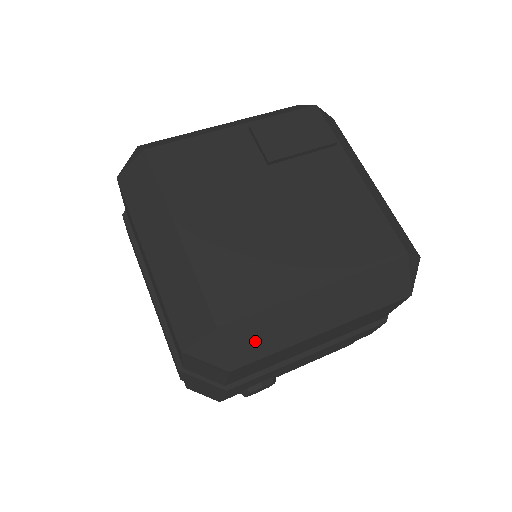
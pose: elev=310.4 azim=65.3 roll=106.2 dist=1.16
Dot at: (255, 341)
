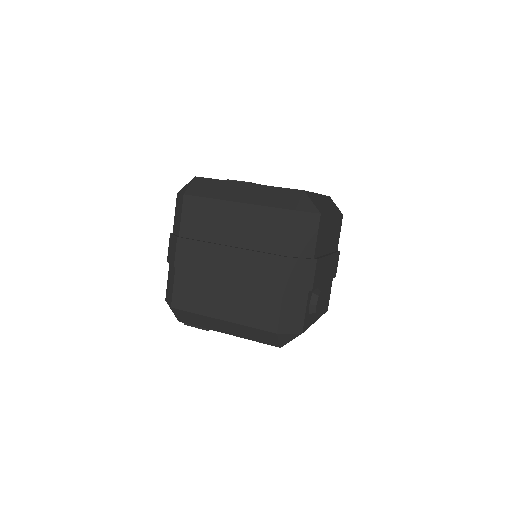
Dot at: (318, 204)
